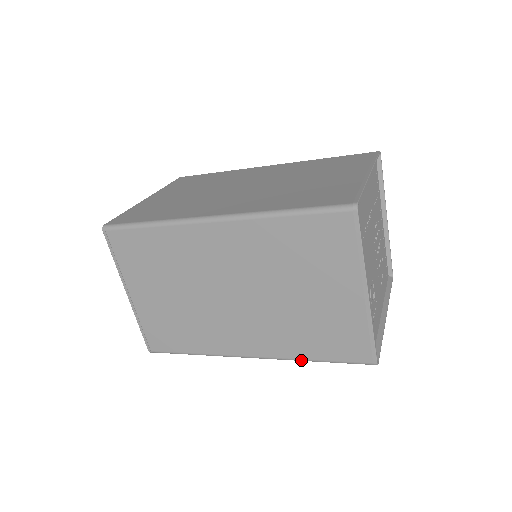
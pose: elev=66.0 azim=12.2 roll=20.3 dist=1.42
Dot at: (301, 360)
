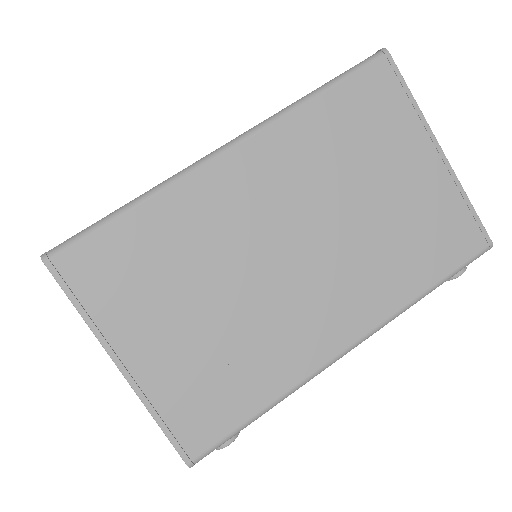
Dot at: (413, 302)
